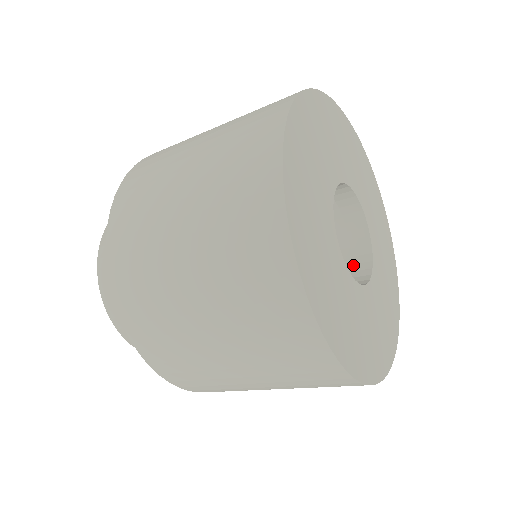
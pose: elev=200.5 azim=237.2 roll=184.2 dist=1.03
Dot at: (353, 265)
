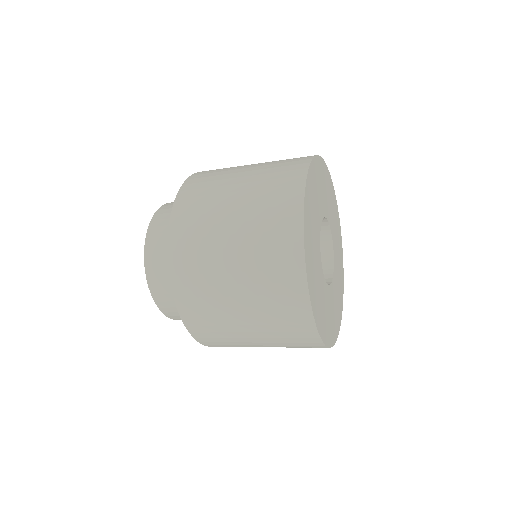
Dot at: (321, 259)
